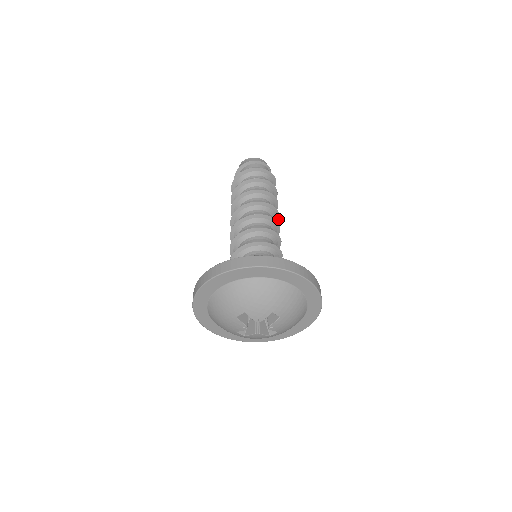
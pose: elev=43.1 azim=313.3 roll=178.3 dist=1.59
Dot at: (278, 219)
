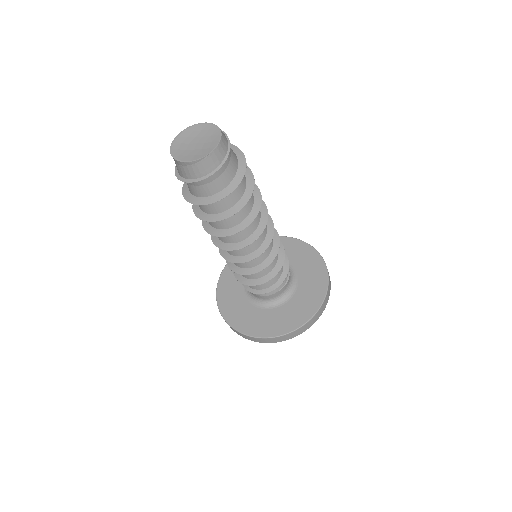
Dot at: occluded
